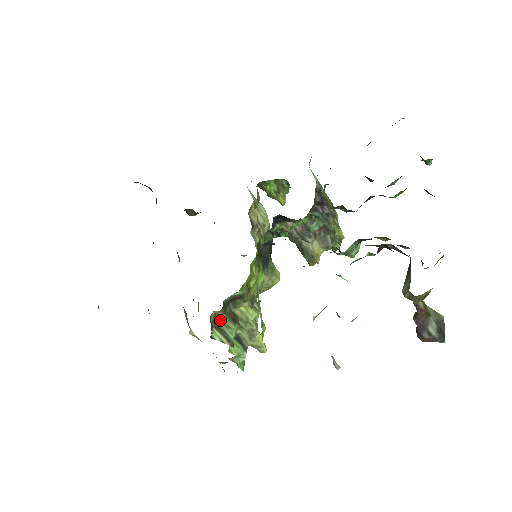
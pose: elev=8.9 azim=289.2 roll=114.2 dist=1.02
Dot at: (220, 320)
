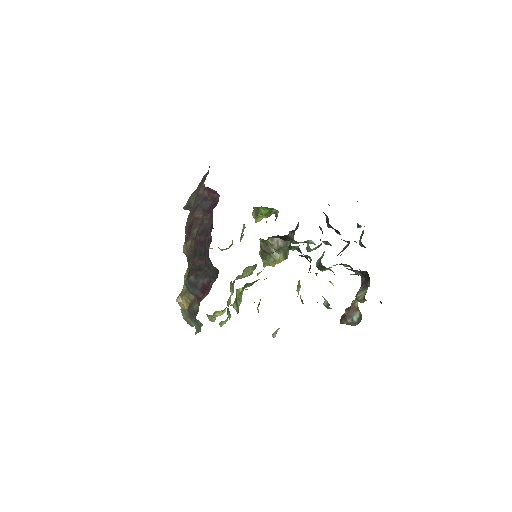
Dot at: (238, 295)
